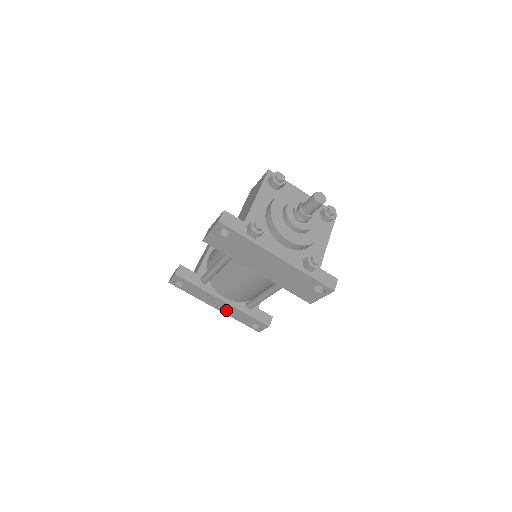
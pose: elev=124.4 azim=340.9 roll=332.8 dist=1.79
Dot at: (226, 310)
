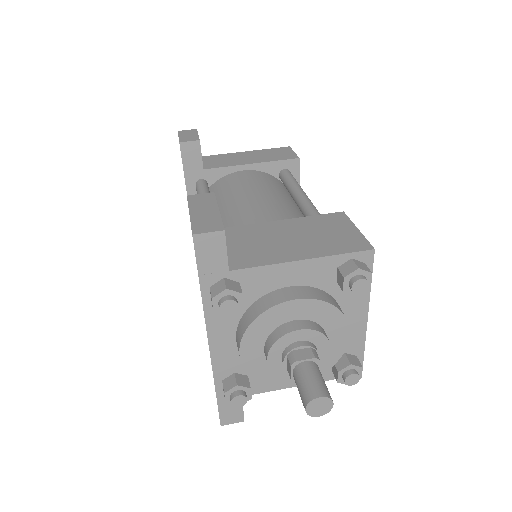
Dot at: occluded
